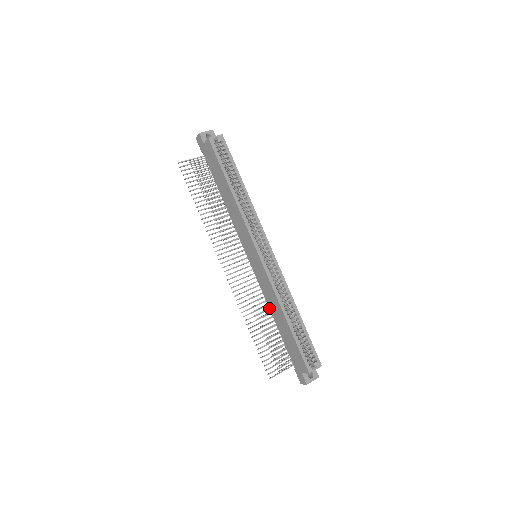
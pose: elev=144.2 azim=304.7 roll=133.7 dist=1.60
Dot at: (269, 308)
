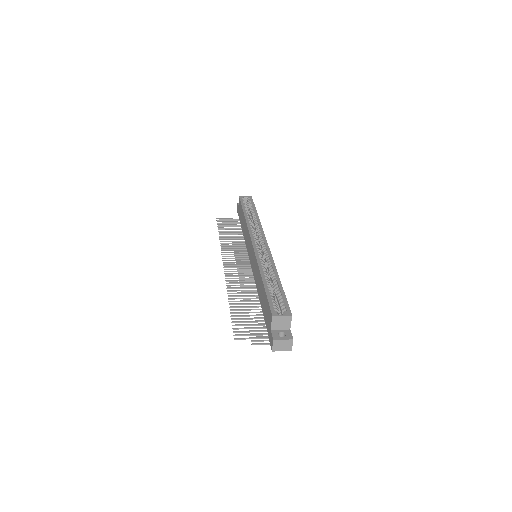
Dot at: (257, 290)
